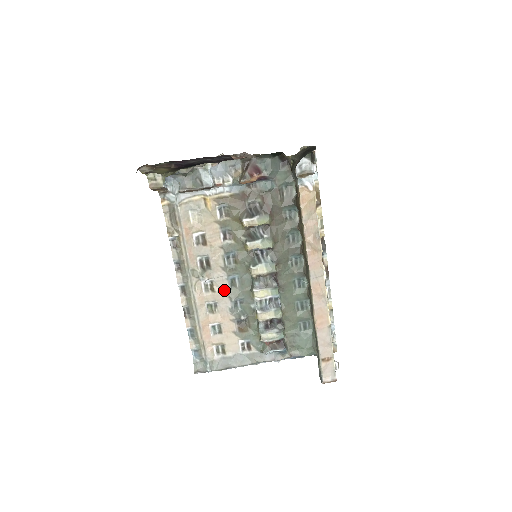
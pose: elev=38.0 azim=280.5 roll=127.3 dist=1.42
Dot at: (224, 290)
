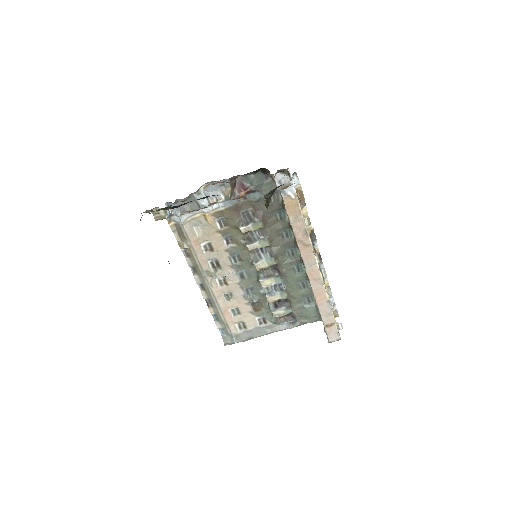
Dot at: (235, 283)
